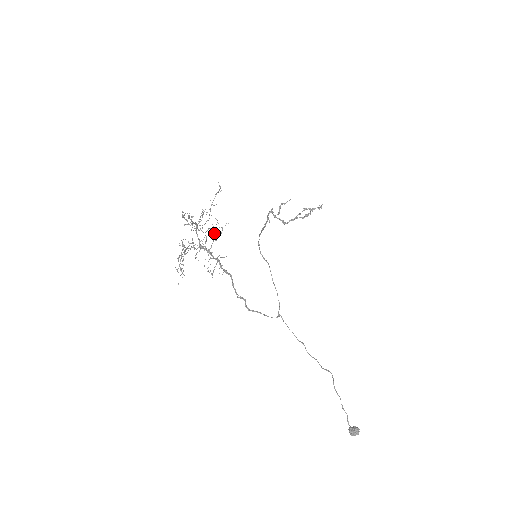
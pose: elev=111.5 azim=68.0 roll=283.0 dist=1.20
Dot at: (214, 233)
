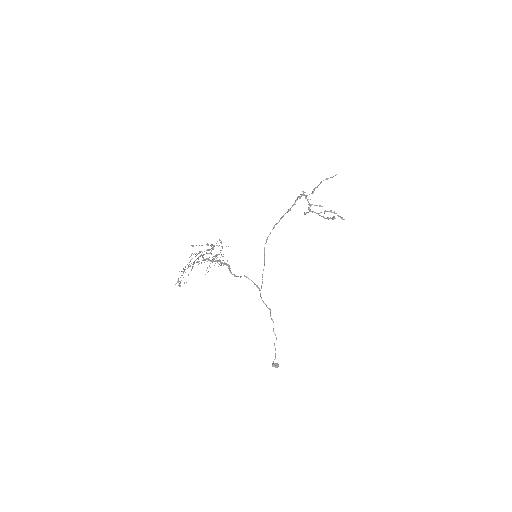
Dot at: (217, 254)
